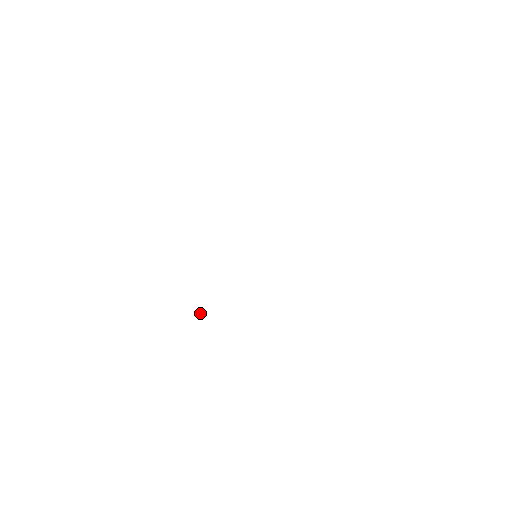
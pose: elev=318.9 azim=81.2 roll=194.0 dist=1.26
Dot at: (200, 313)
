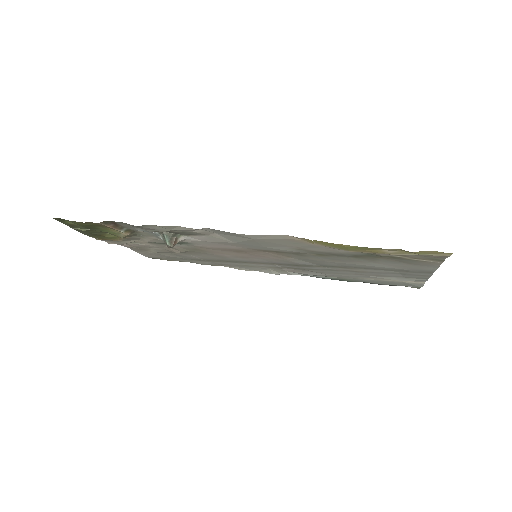
Dot at: (169, 241)
